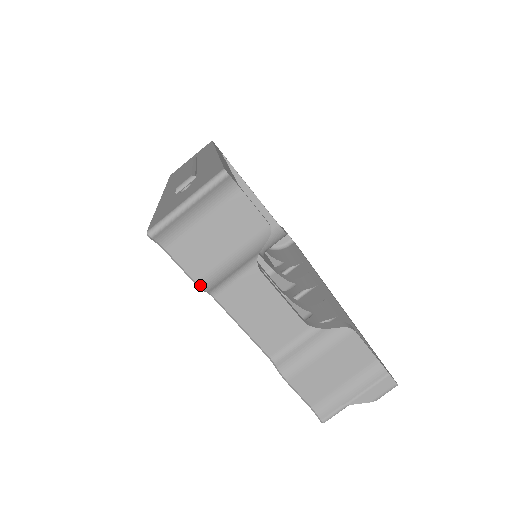
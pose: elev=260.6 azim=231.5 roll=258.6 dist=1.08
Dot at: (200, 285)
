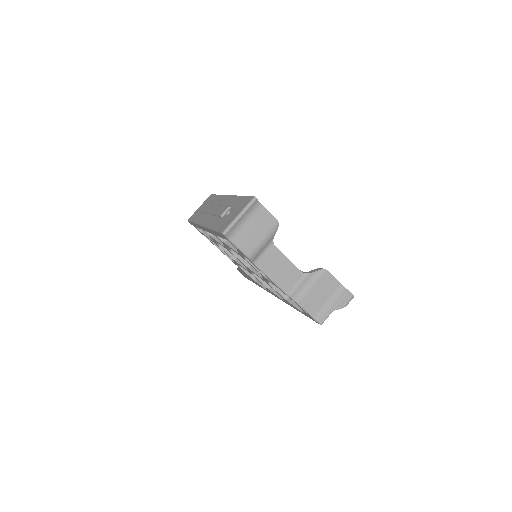
Dot at: (249, 257)
